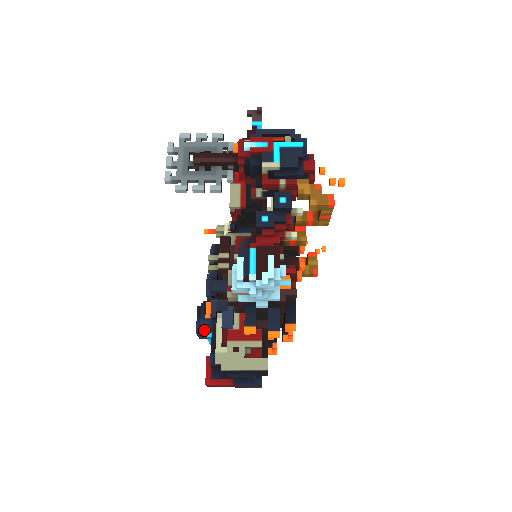
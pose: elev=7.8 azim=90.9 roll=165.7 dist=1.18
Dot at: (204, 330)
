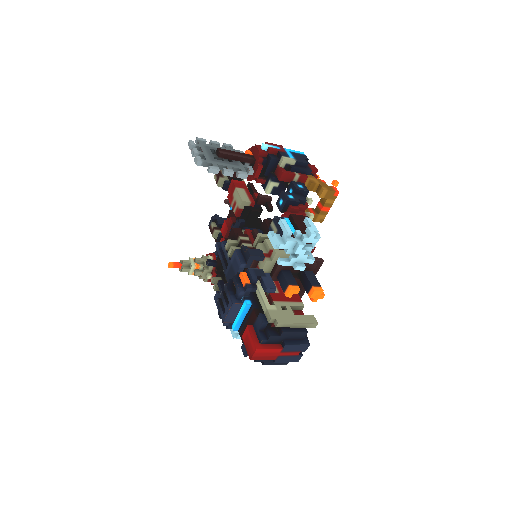
Dot at: (239, 301)
